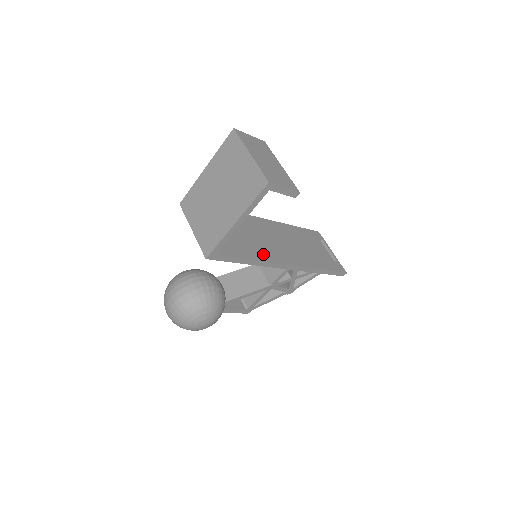
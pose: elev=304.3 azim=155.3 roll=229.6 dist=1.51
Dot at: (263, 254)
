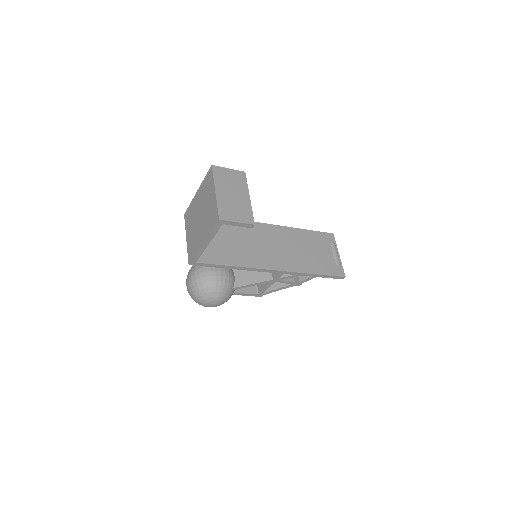
Dot at: (249, 260)
